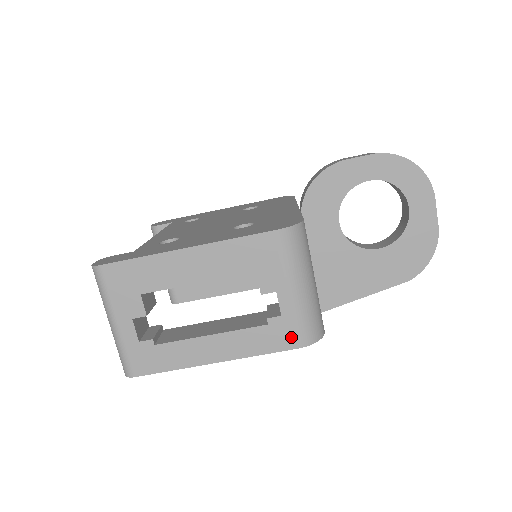
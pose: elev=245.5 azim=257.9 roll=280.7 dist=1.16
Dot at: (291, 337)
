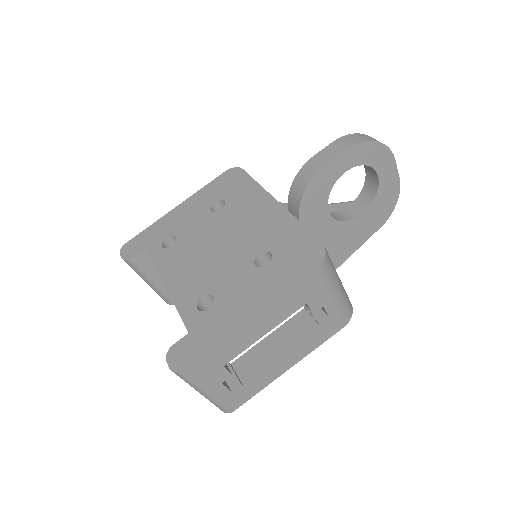
Dot at: (338, 324)
